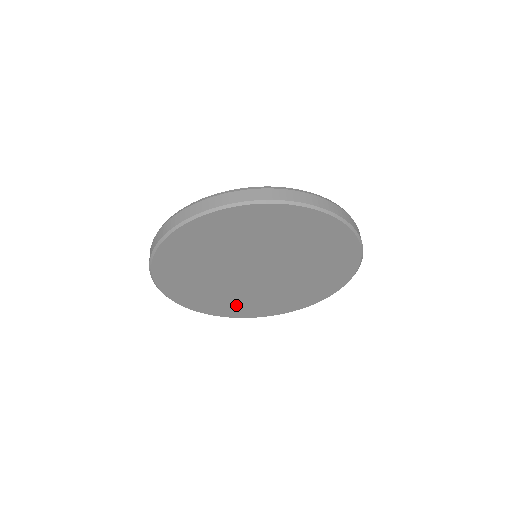
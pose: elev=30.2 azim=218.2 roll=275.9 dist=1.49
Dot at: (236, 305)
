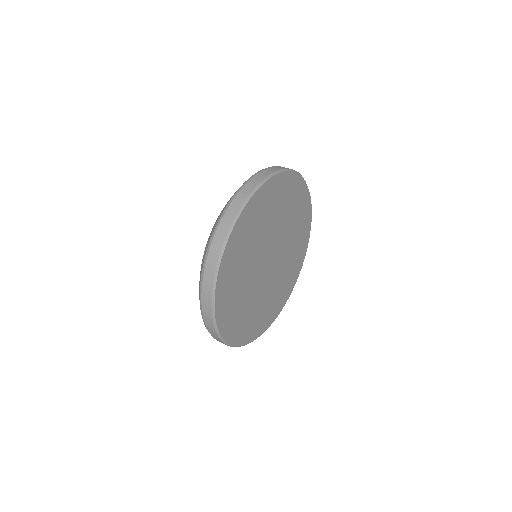
Dot at: (254, 320)
